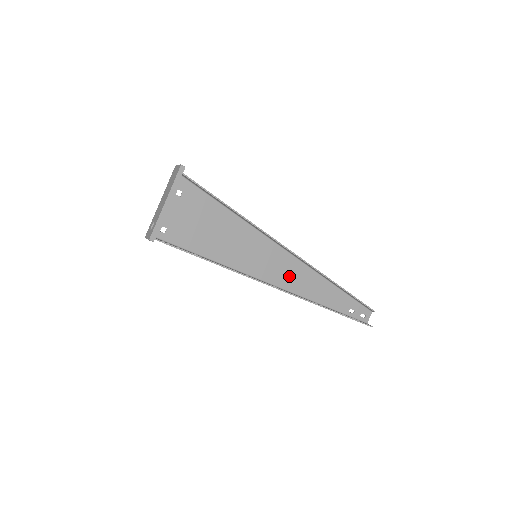
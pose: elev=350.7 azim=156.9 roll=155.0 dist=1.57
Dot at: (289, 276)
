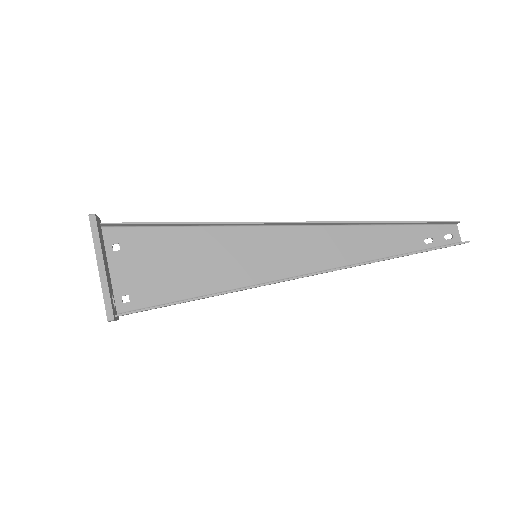
Dot at: (315, 252)
